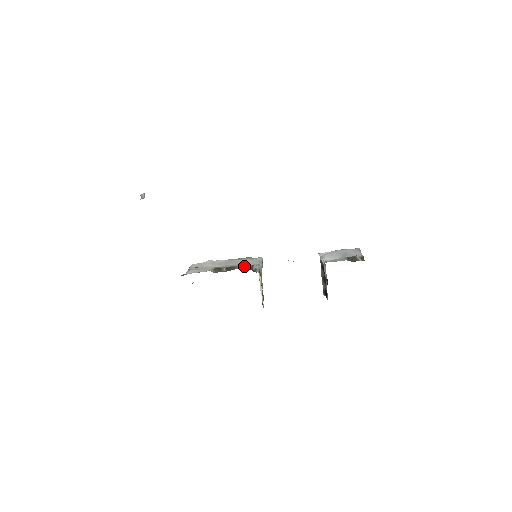
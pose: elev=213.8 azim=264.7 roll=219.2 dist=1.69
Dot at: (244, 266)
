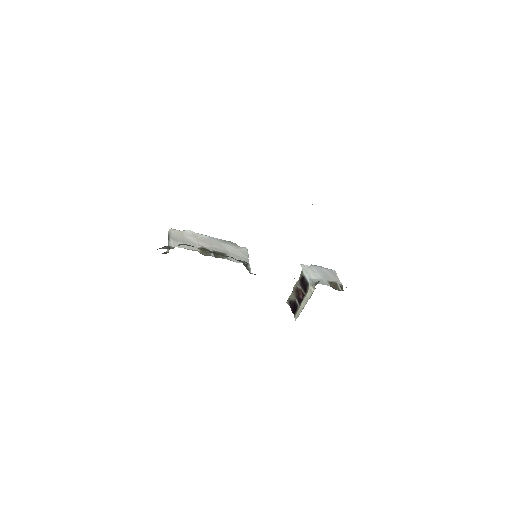
Dot at: (233, 256)
